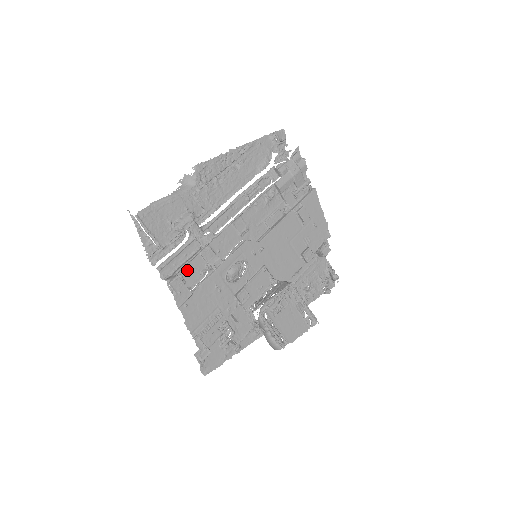
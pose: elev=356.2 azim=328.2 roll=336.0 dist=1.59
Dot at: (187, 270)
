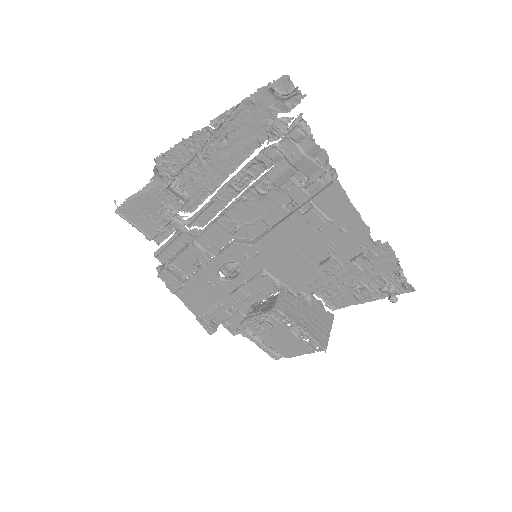
Dot at: (179, 261)
